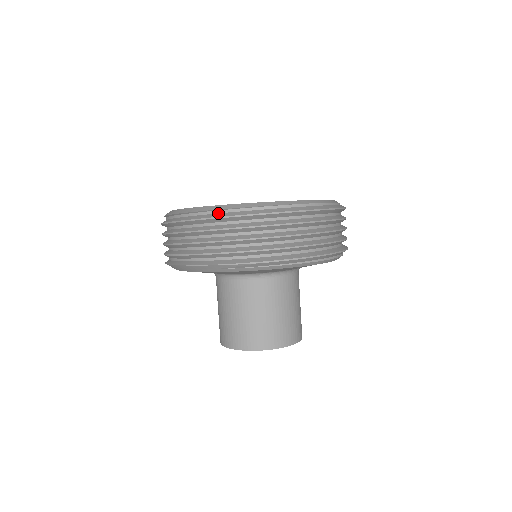
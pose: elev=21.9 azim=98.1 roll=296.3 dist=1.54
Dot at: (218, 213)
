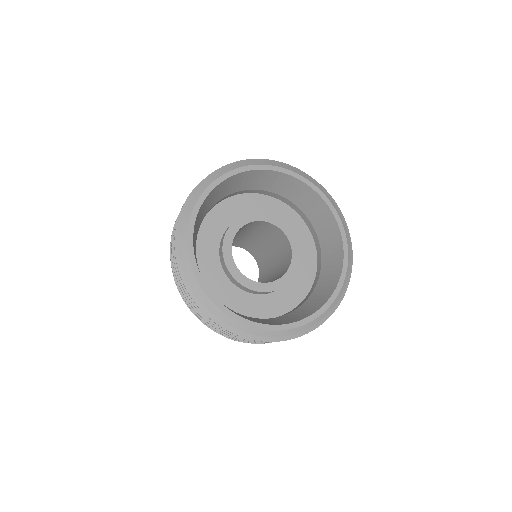
Dot at: (280, 336)
